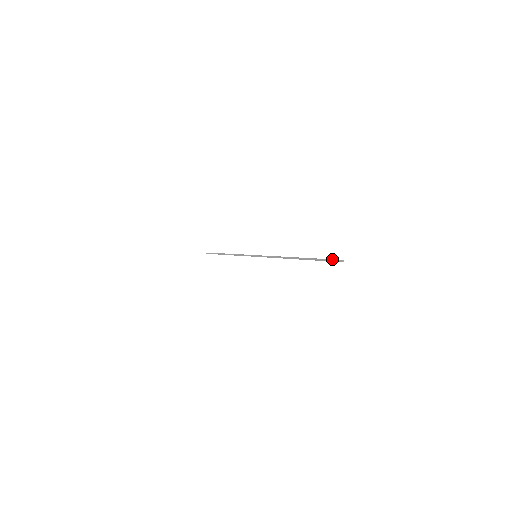
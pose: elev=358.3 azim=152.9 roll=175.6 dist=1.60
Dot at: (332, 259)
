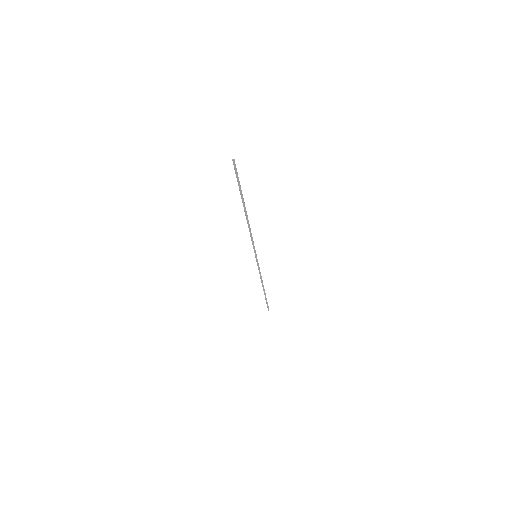
Dot at: (236, 170)
